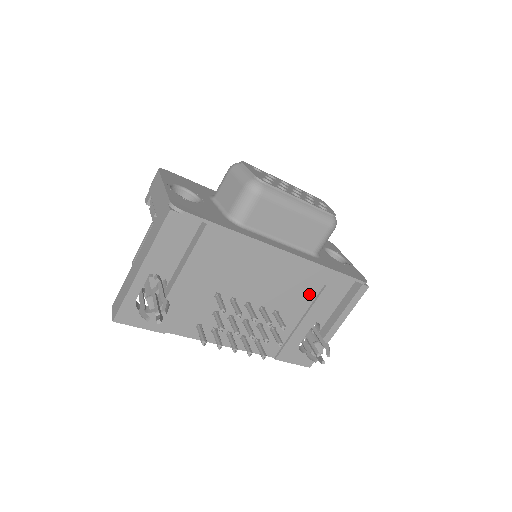
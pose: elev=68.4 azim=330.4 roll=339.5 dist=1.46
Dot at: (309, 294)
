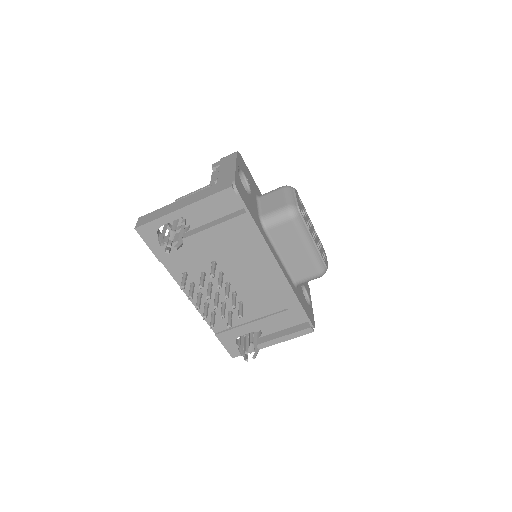
Dot at: (272, 307)
